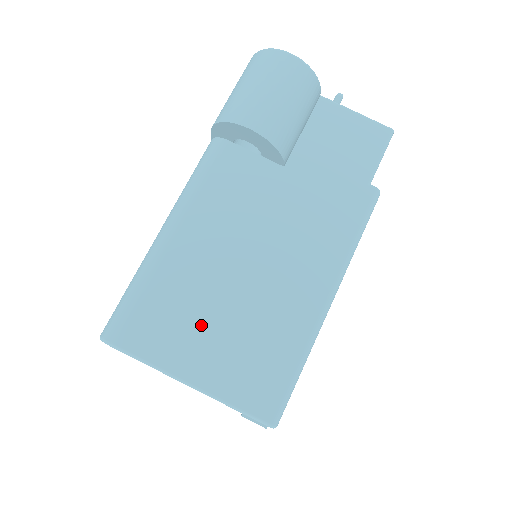
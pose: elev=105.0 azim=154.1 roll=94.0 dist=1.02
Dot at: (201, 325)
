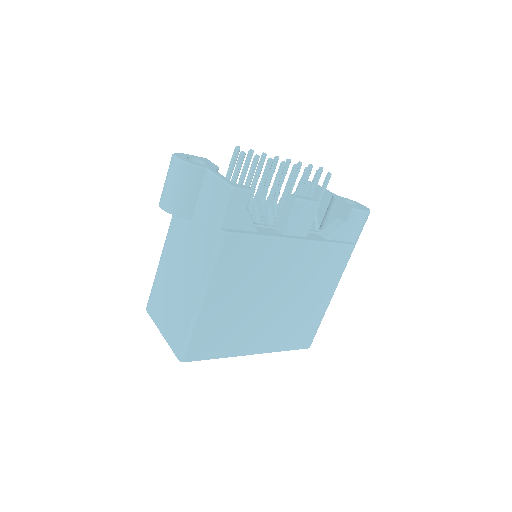
Dot at: (165, 306)
